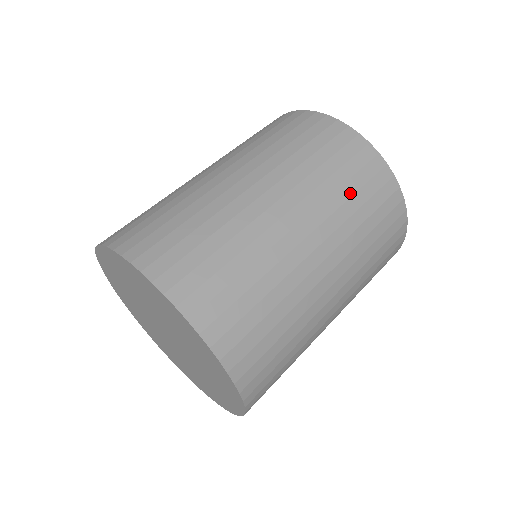
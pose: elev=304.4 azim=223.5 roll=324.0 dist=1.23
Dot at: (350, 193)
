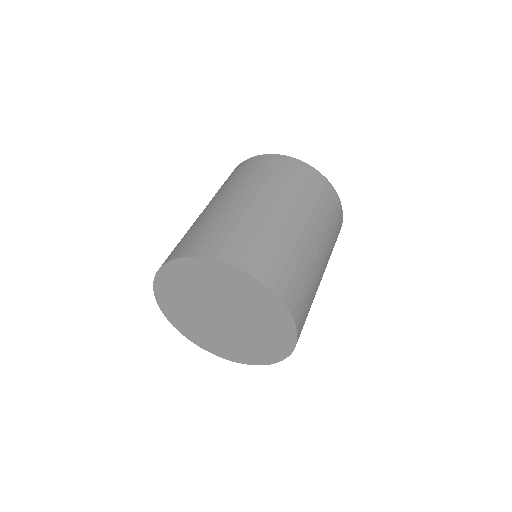
Dot at: (259, 173)
